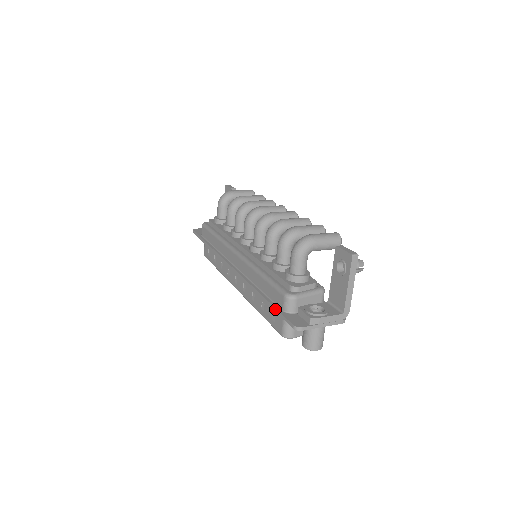
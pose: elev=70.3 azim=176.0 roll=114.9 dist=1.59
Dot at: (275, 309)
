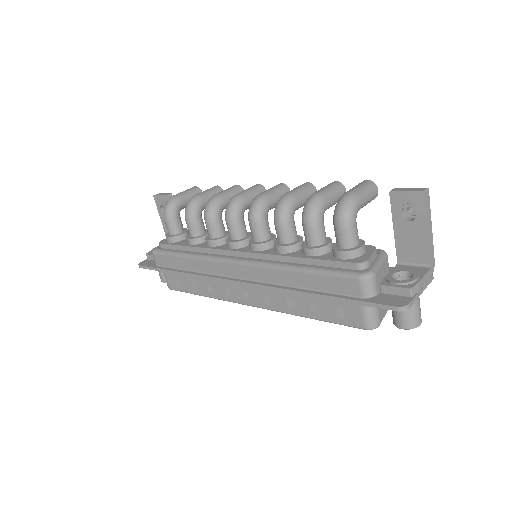
Dot at: (350, 301)
